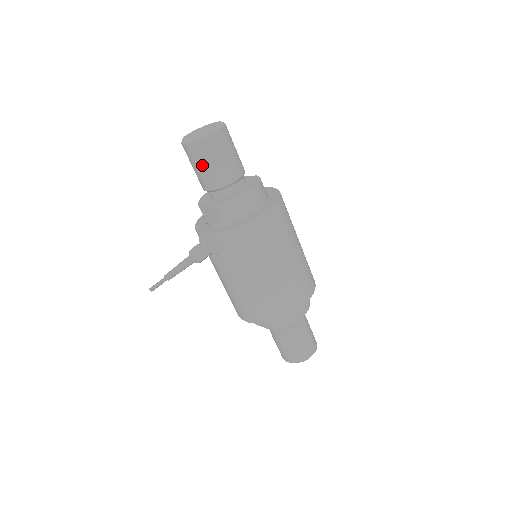
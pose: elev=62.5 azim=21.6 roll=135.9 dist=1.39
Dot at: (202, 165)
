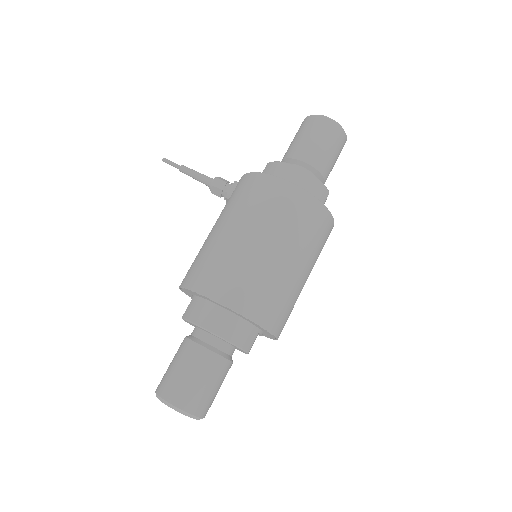
Dot at: (295, 137)
